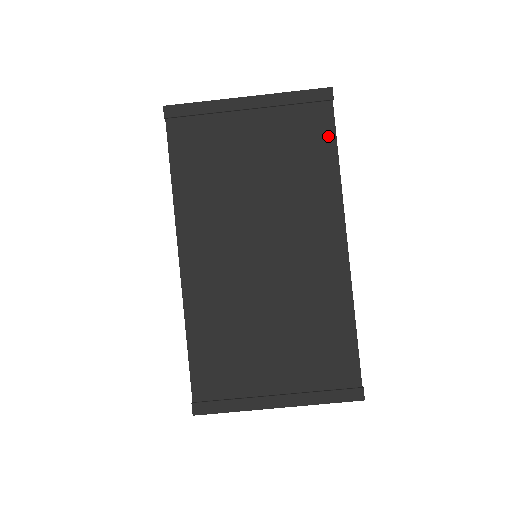
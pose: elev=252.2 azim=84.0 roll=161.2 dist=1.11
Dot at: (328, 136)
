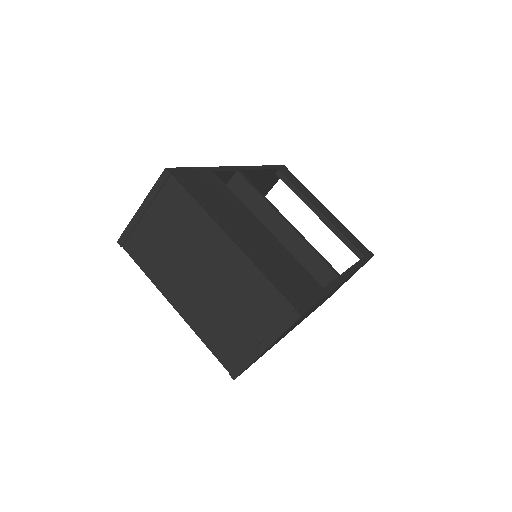
Dot at: (182, 193)
